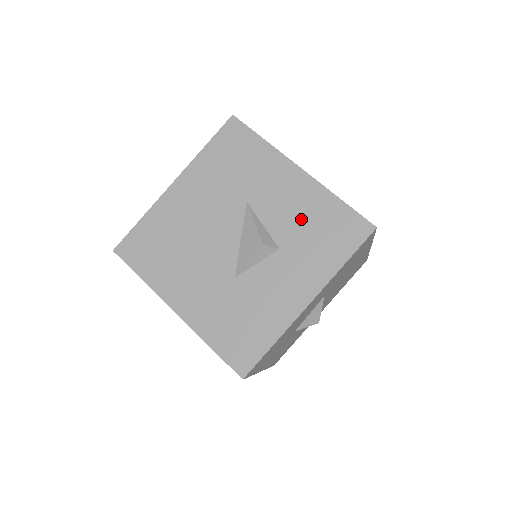
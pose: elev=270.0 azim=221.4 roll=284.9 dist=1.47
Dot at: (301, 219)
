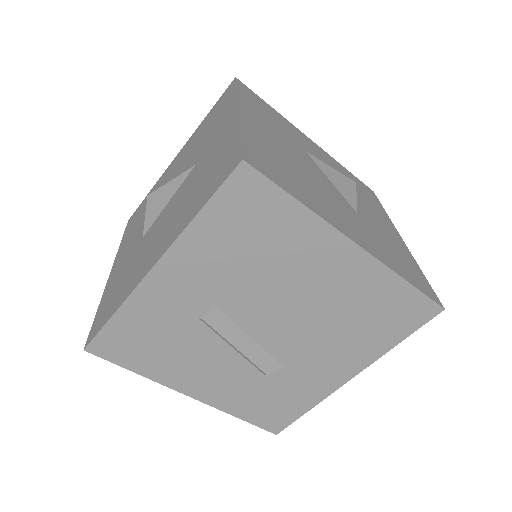
Dot at: occluded
